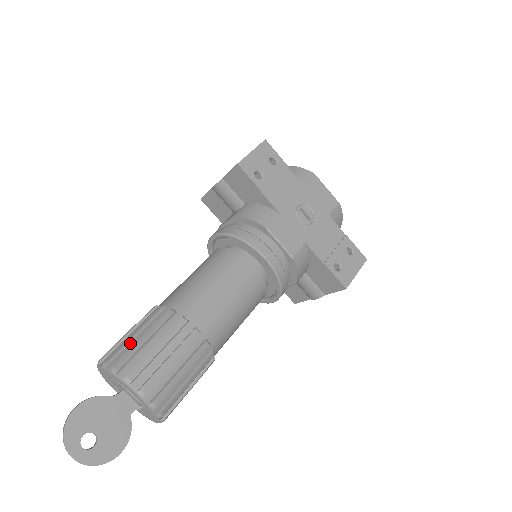
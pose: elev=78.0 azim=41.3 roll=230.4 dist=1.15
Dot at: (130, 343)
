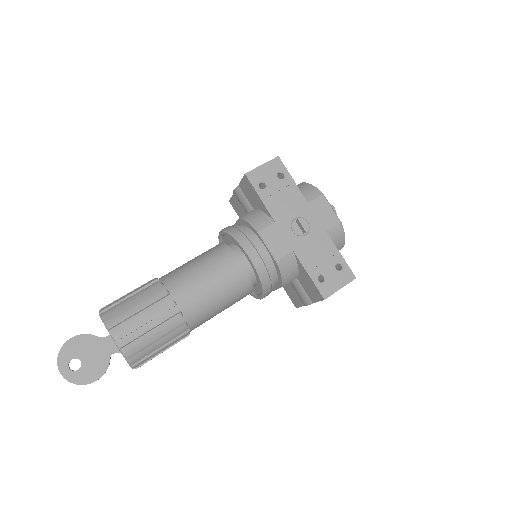
Dot at: (123, 301)
